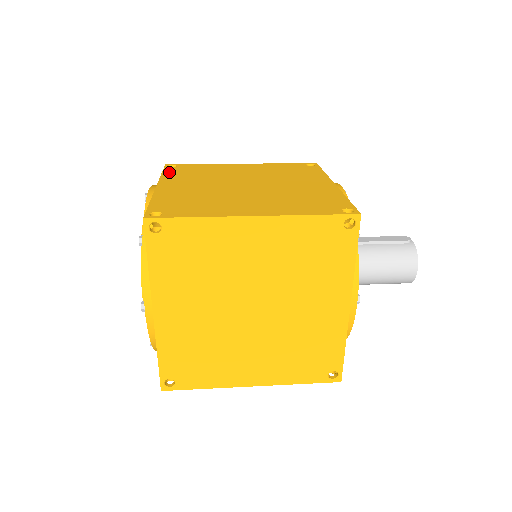
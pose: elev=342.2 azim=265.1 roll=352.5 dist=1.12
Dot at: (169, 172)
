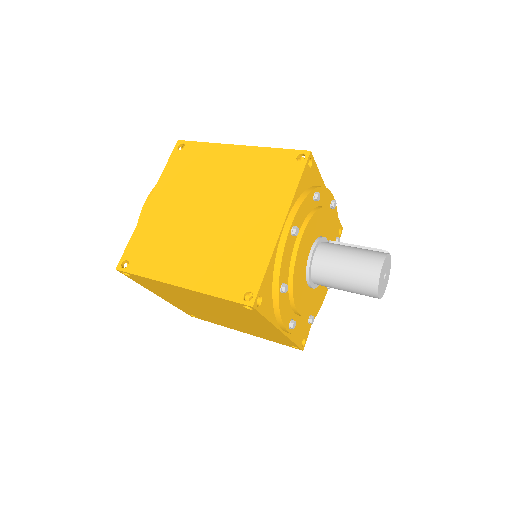
Dot at: occluded
